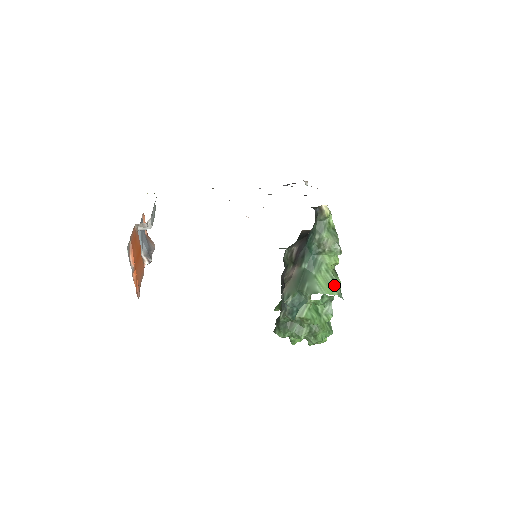
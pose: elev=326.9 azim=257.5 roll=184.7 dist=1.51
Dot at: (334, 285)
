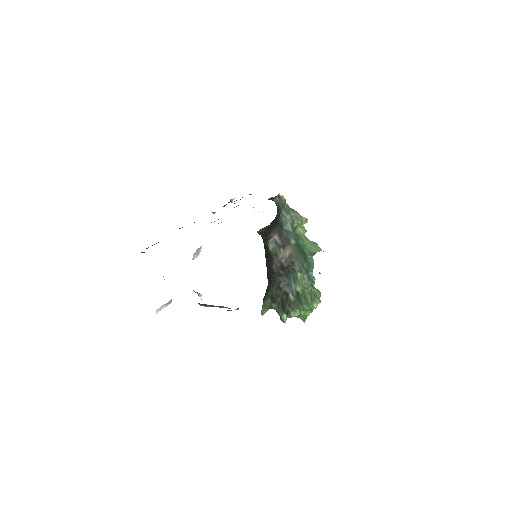
Dot at: (316, 246)
